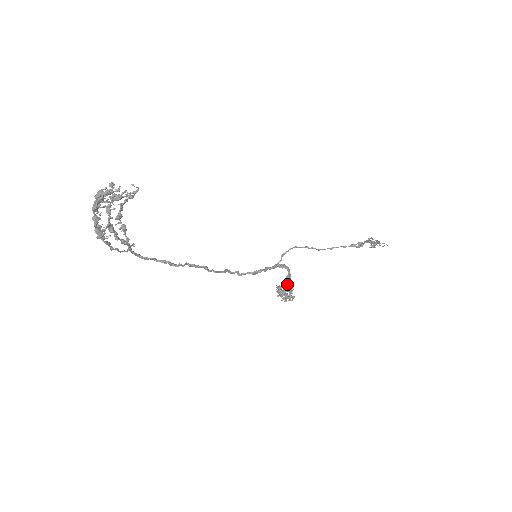
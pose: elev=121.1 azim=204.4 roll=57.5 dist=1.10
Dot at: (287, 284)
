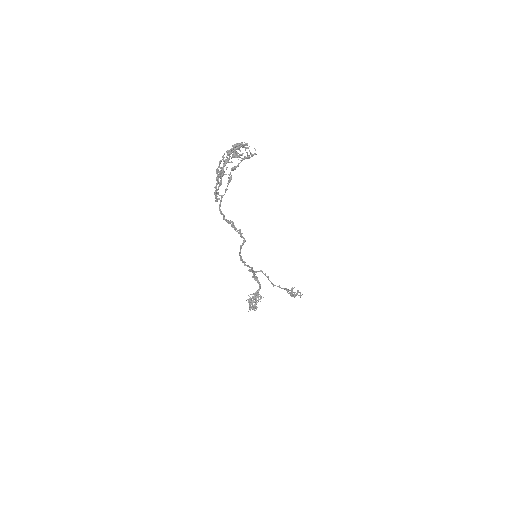
Dot at: (257, 294)
